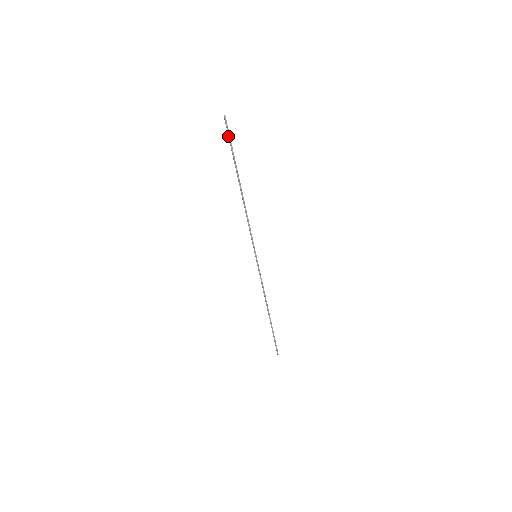
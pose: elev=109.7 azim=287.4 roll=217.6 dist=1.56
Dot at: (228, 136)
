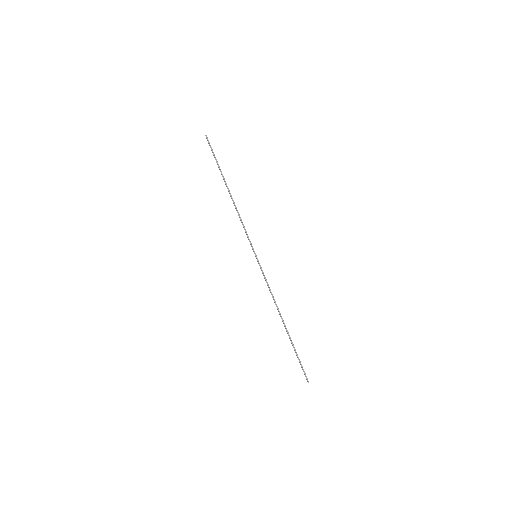
Dot at: (211, 150)
